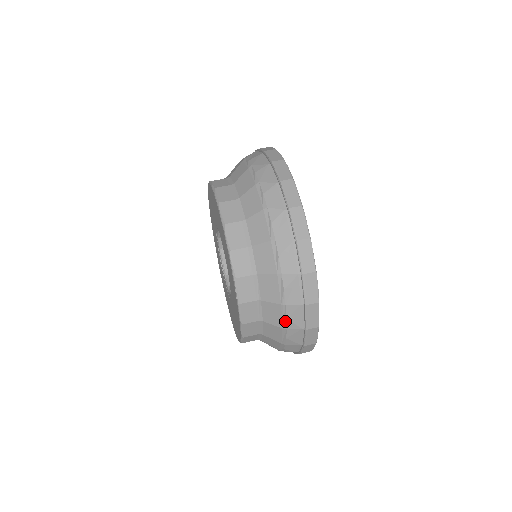
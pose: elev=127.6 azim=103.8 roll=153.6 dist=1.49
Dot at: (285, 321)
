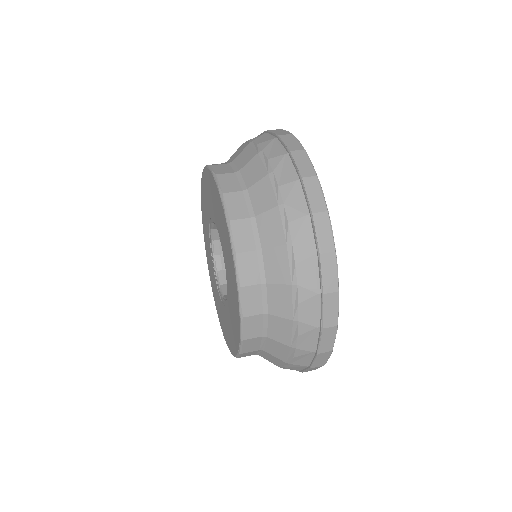
Dot at: (284, 367)
